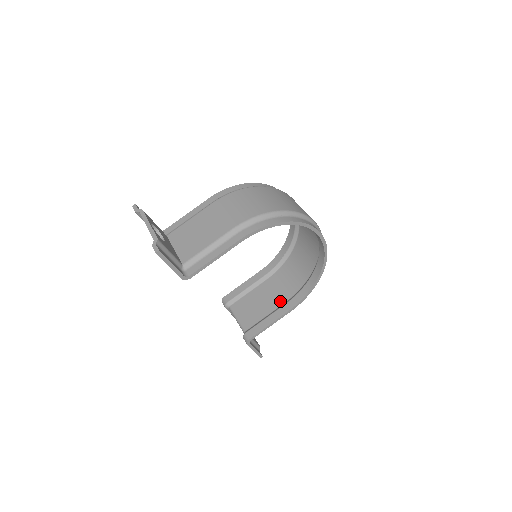
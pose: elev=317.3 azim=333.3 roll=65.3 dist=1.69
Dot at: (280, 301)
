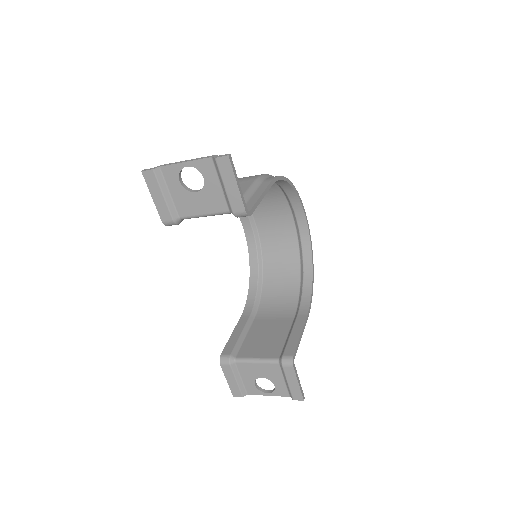
Dot at: (288, 320)
